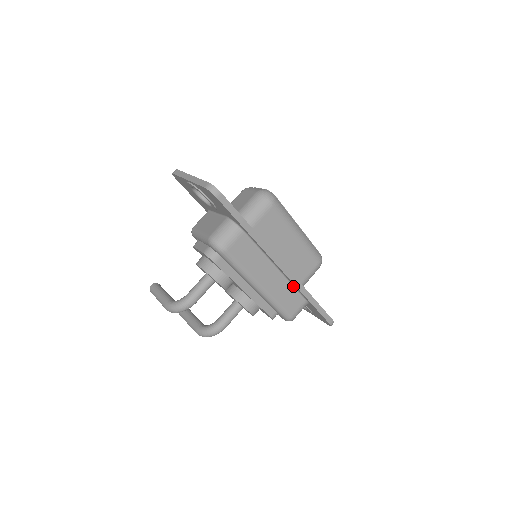
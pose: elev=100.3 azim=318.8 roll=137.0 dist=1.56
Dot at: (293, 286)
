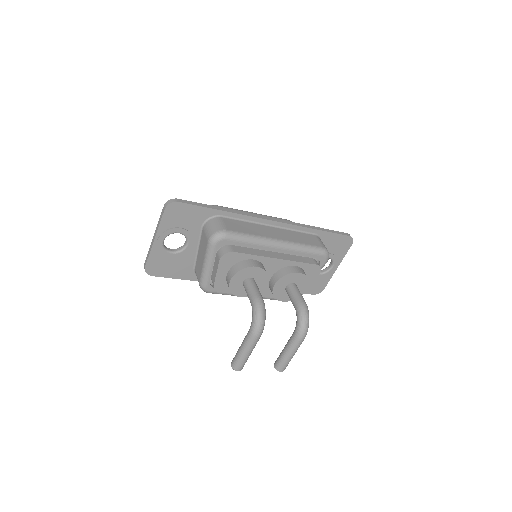
Dot at: (295, 231)
